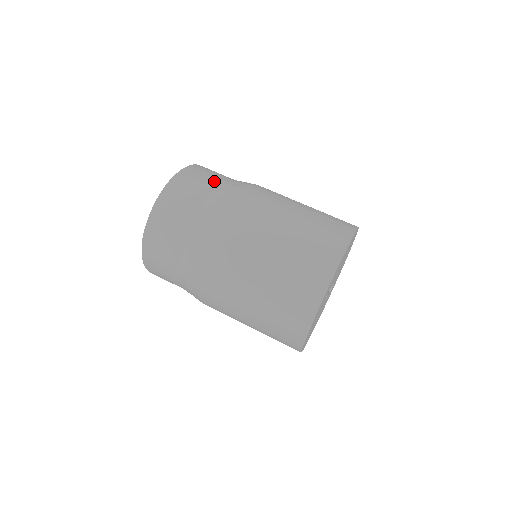
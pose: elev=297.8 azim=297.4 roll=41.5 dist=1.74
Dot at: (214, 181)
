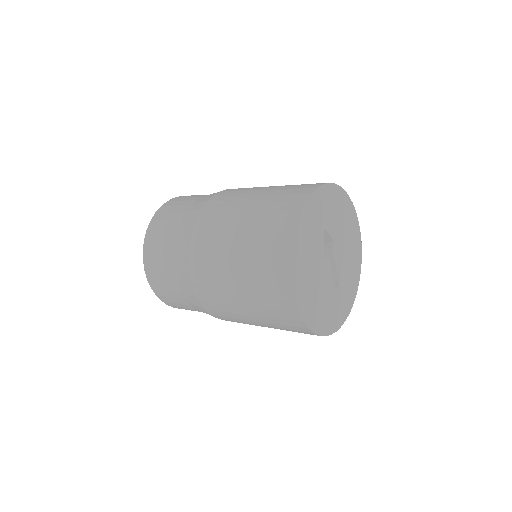
Dot at: occluded
